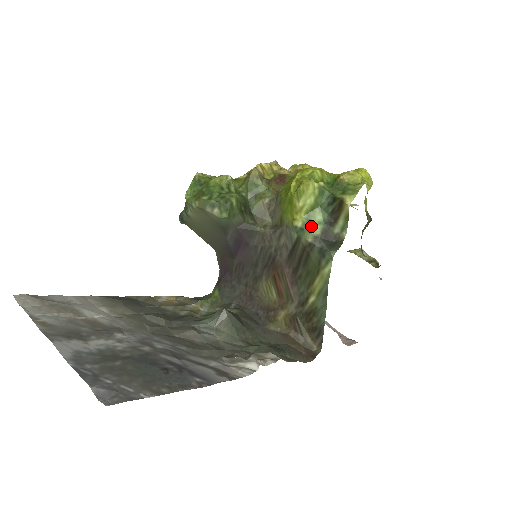
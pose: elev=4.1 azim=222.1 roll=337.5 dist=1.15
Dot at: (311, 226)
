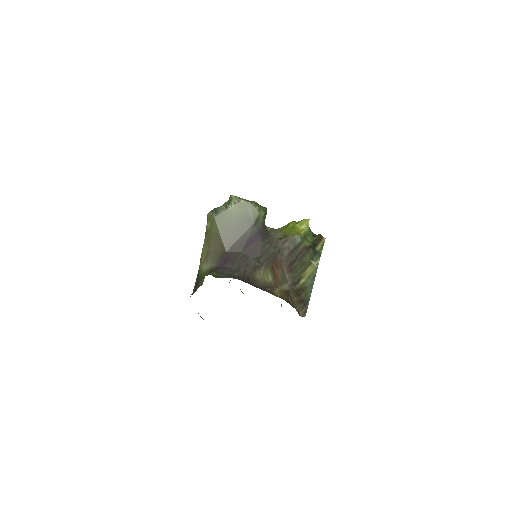
Dot at: (307, 240)
